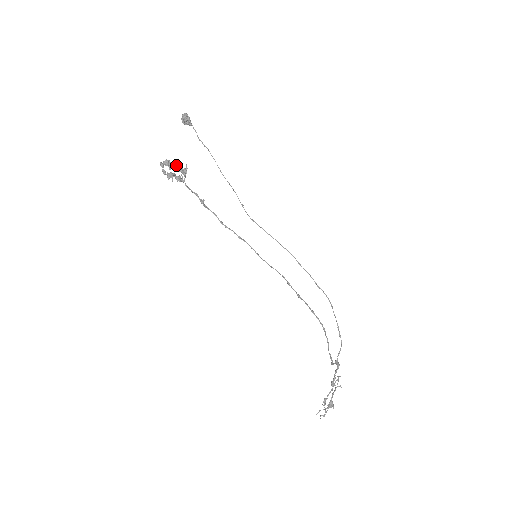
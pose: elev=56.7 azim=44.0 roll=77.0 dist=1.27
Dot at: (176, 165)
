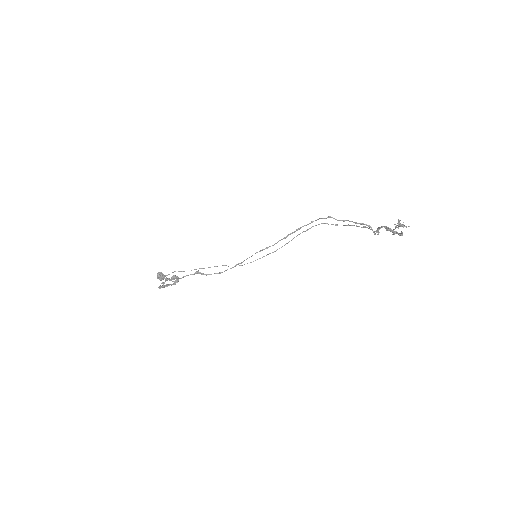
Dot at: occluded
